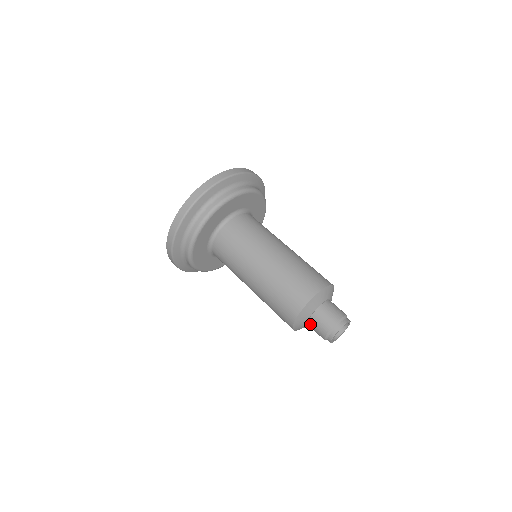
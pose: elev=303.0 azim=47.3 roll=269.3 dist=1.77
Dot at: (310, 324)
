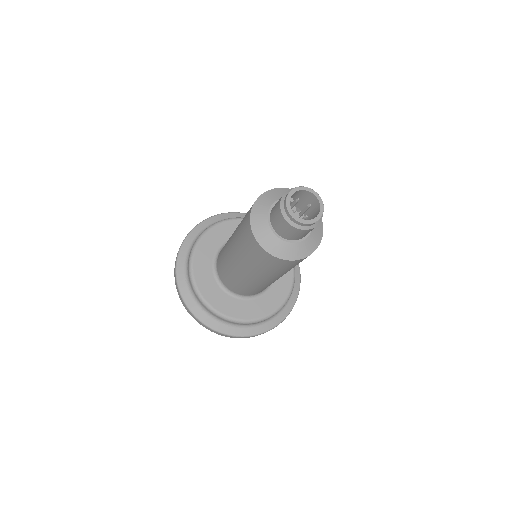
Dot at: (272, 223)
